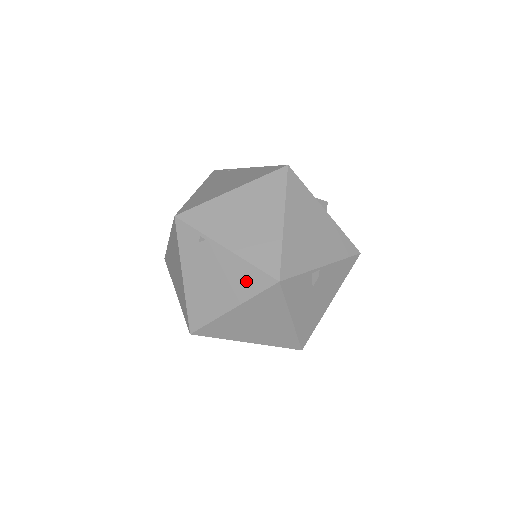
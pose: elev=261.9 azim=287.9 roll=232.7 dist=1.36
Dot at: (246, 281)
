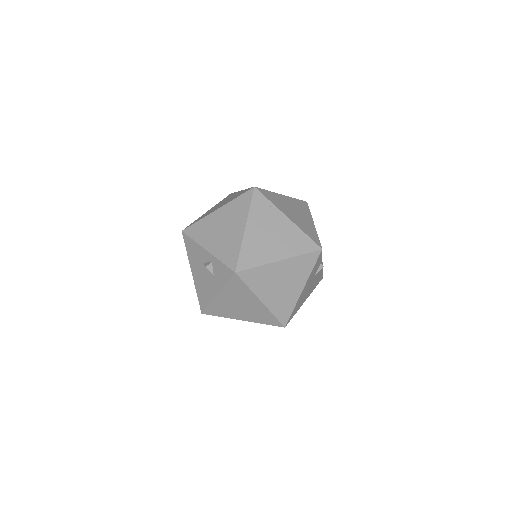
Dot at: (298, 243)
